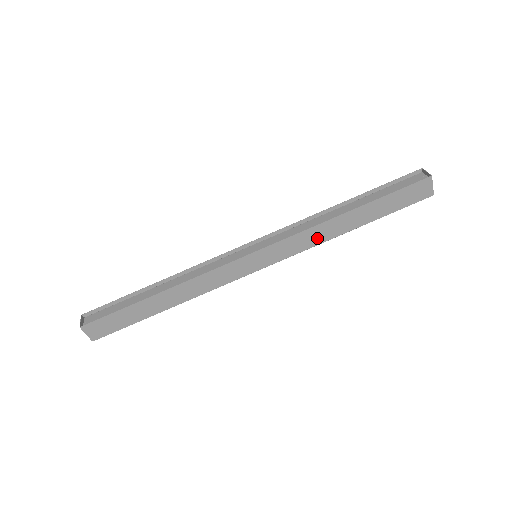
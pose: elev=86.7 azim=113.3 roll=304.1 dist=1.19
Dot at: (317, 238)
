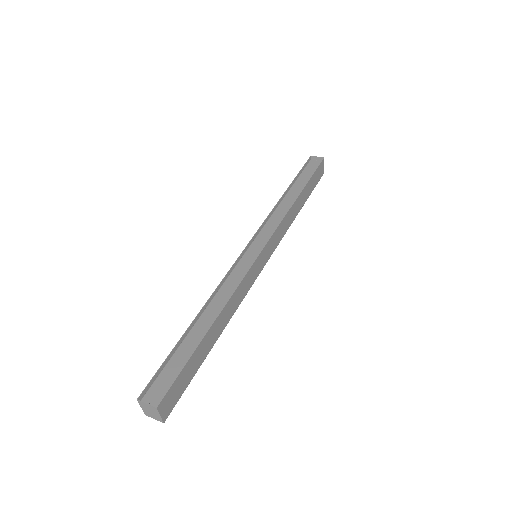
Dot at: (287, 224)
